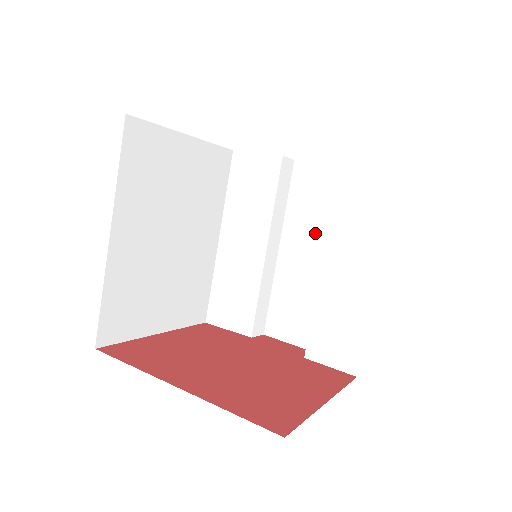
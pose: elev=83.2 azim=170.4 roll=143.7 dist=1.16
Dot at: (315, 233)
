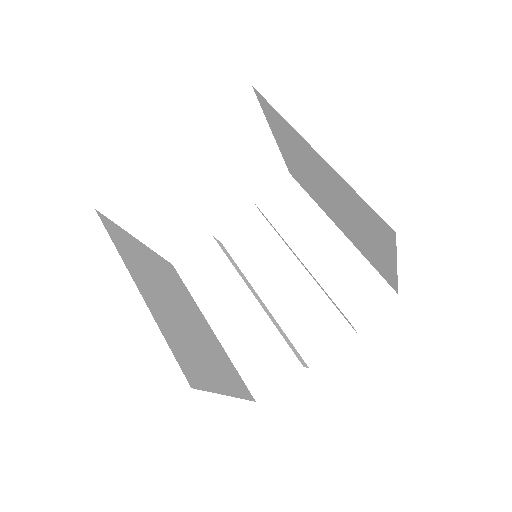
Dot at: (276, 264)
